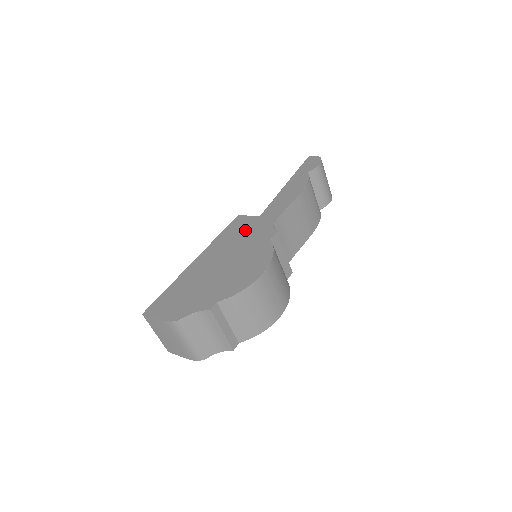
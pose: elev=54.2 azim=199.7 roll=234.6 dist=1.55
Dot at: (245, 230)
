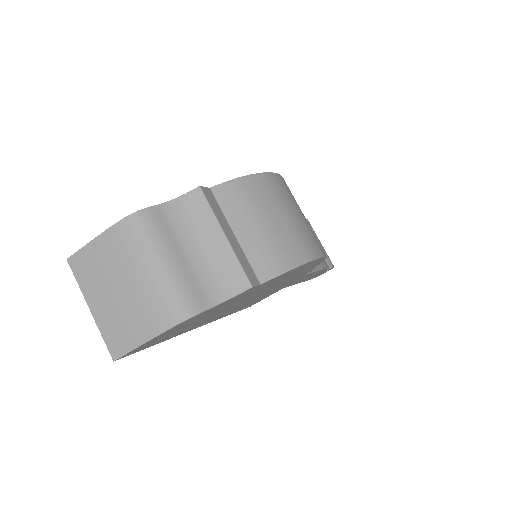
Dot at: occluded
